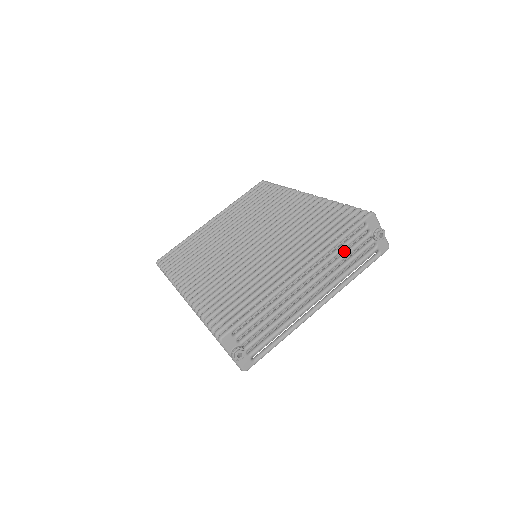
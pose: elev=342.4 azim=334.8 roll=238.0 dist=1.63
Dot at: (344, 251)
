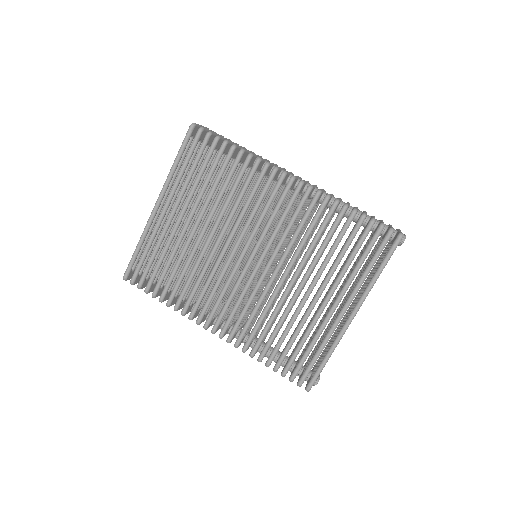
Dot at: occluded
